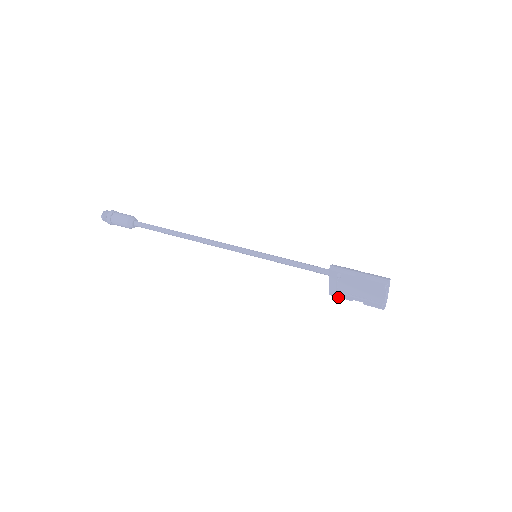
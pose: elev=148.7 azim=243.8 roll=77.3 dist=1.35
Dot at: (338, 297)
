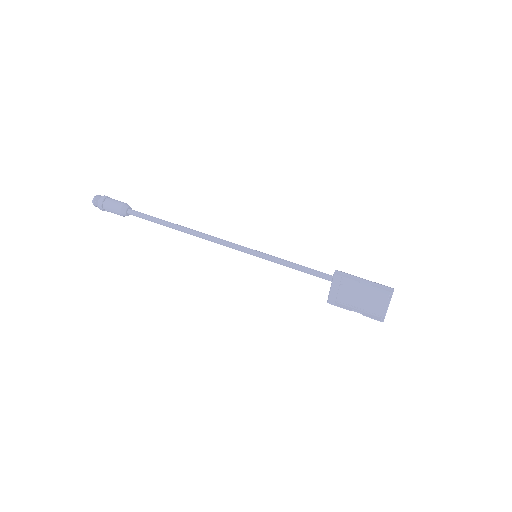
Dot at: (337, 306)
